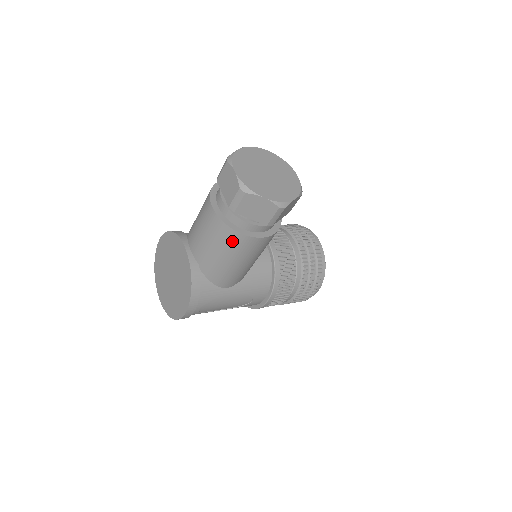
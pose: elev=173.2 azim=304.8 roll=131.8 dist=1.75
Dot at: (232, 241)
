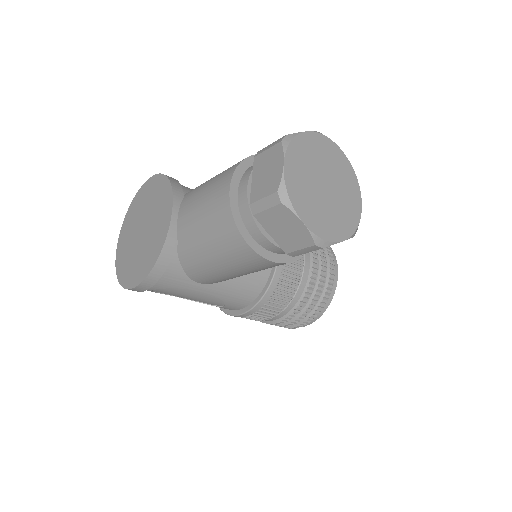
Dot at: (232, 245)
